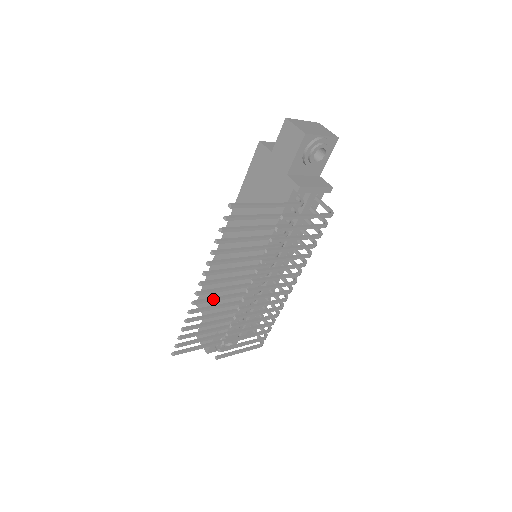
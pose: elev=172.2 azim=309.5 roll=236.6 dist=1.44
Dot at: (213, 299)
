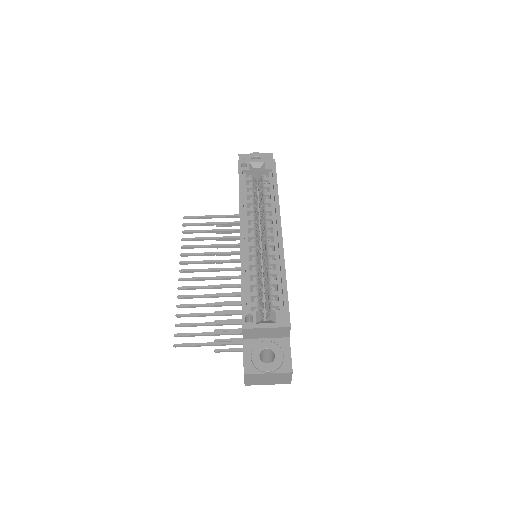
Dot at: occluded
